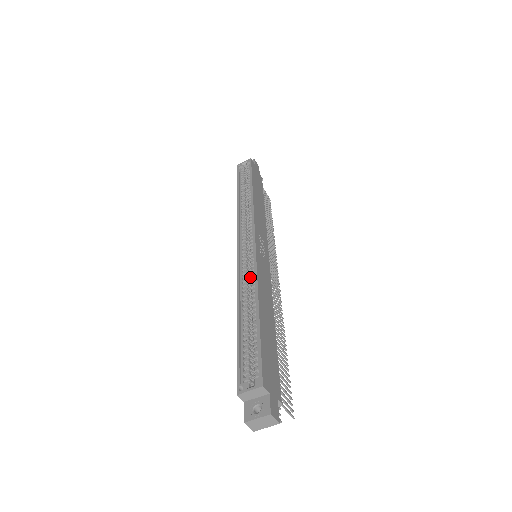
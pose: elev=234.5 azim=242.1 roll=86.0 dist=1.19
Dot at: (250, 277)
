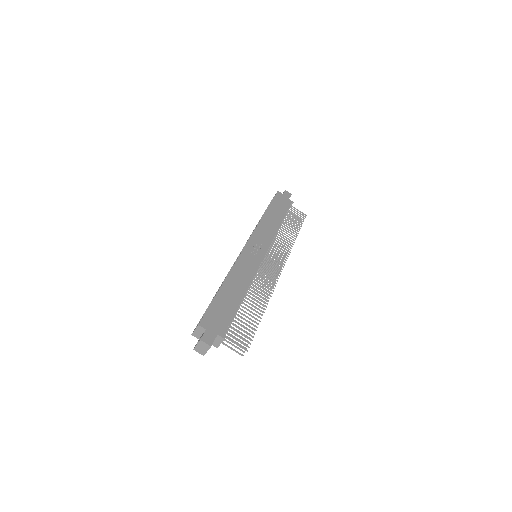
Dot at: occluded
